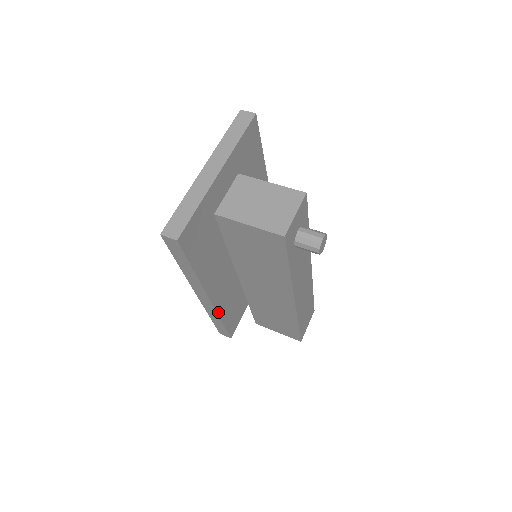
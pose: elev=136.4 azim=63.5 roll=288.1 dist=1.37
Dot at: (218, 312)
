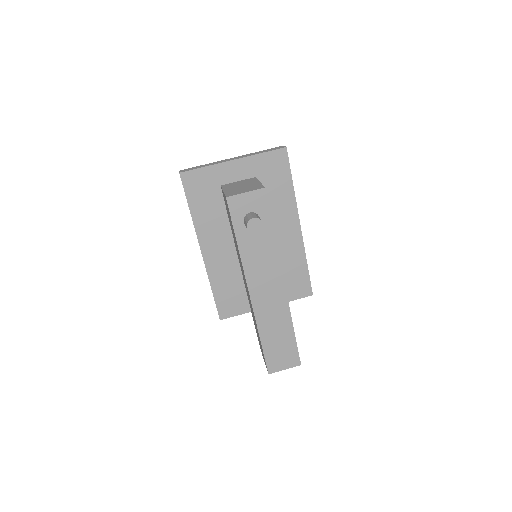
Dot at: (209, 274)
